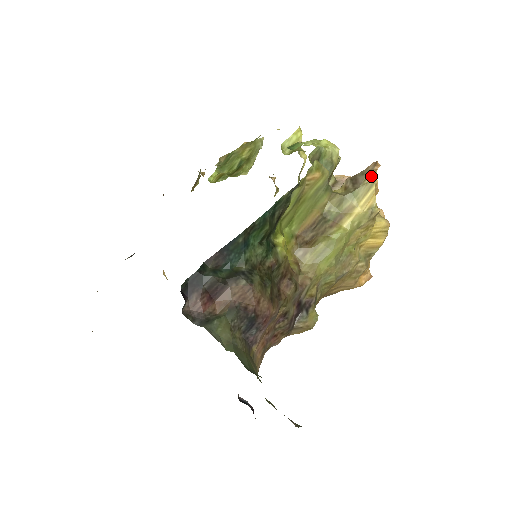
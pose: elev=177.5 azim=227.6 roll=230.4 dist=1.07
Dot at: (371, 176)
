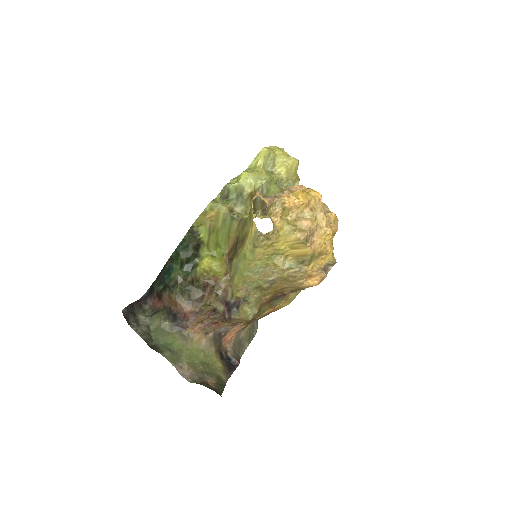
Dot at: (251, 206)
